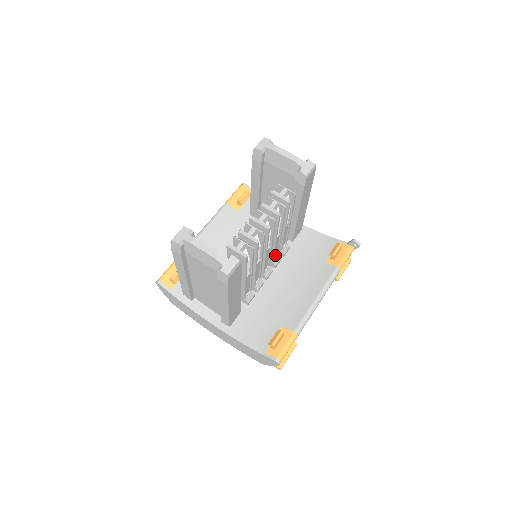
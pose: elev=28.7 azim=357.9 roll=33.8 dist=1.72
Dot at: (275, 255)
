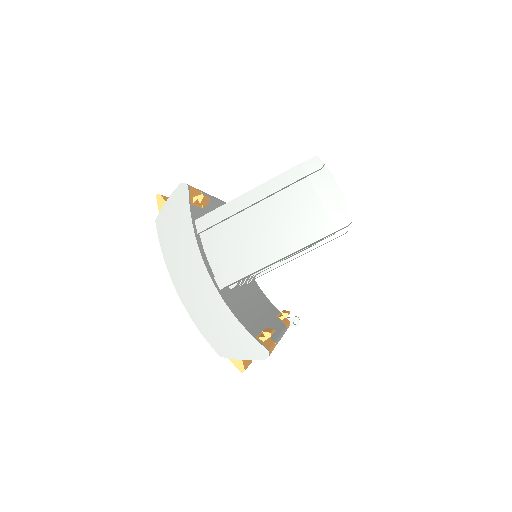
Dot at: occluded
